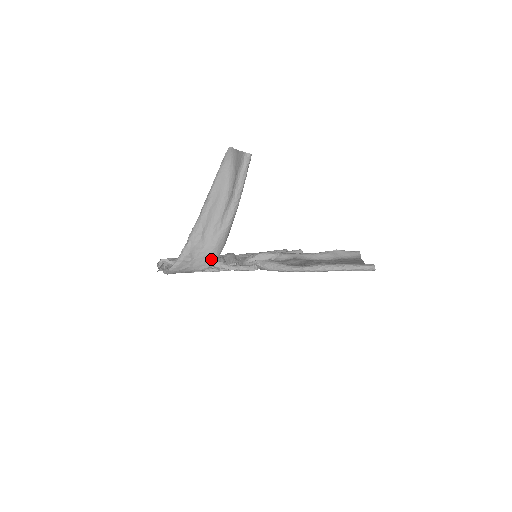
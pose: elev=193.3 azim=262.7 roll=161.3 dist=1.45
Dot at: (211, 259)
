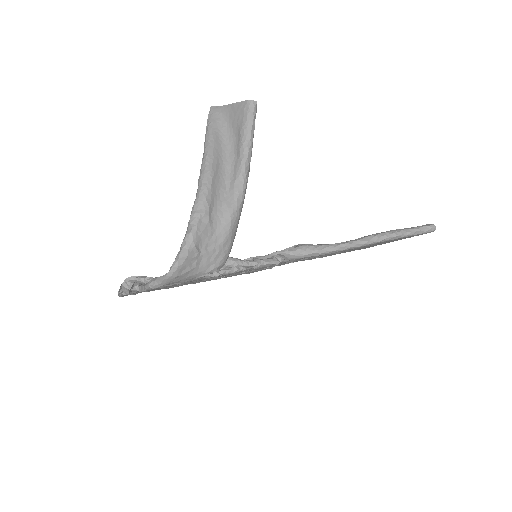
Dot at: (223, 252)
